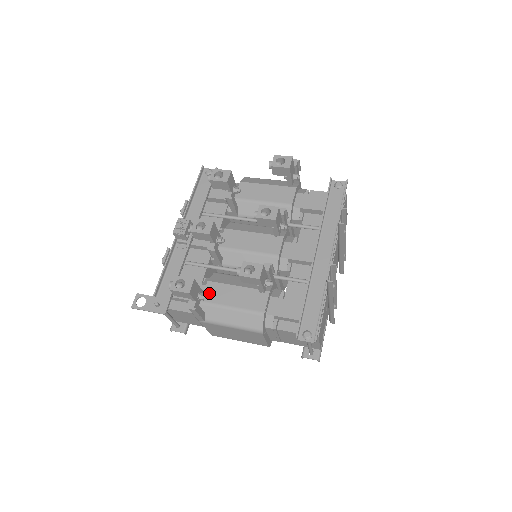
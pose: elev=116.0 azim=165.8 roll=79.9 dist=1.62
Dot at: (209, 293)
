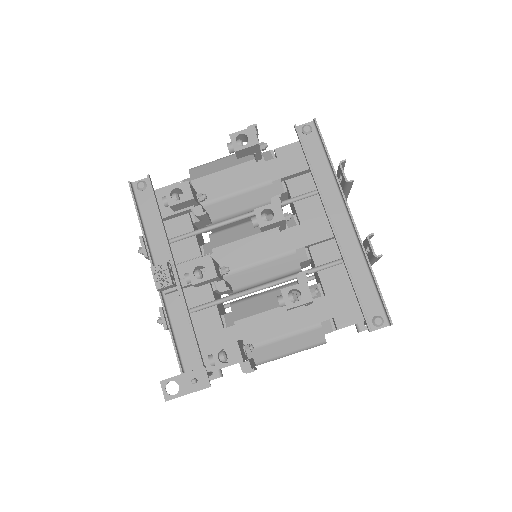
Dot at: (245, 335)
